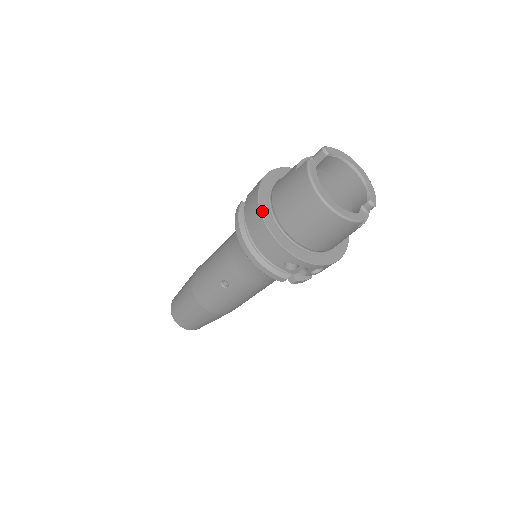
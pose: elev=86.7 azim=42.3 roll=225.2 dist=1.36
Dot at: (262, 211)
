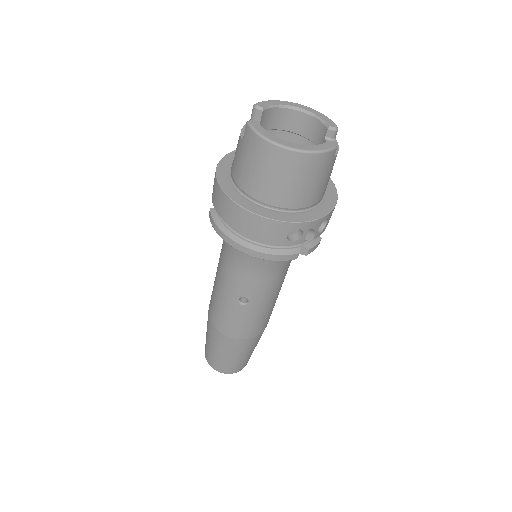
Dot at: (234, 200)
